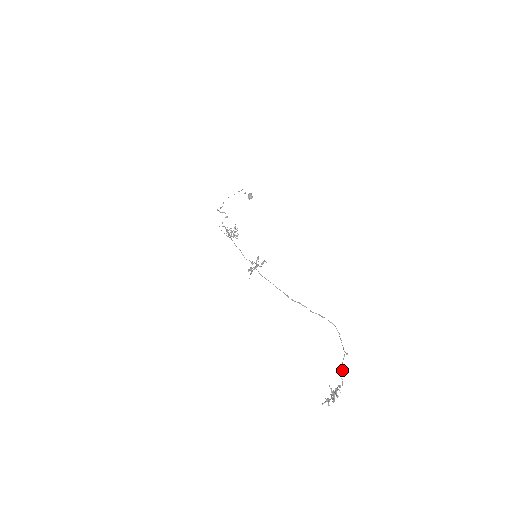
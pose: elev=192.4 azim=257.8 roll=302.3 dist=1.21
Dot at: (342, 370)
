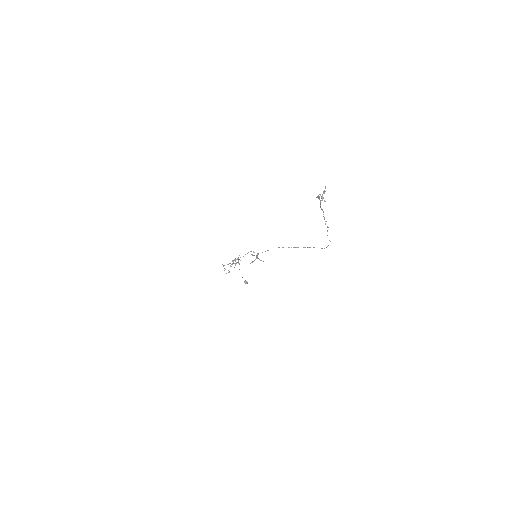
Dot at: (327, 231)
